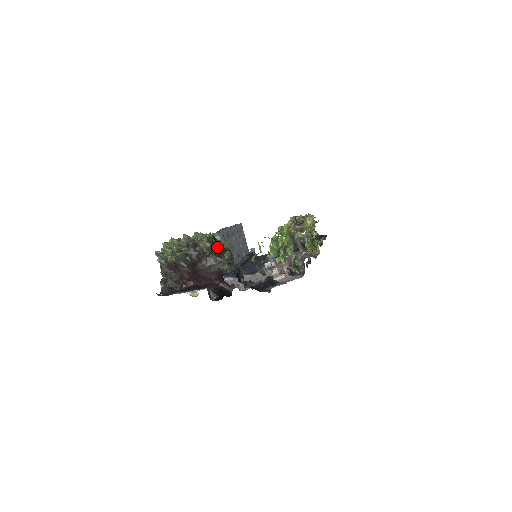
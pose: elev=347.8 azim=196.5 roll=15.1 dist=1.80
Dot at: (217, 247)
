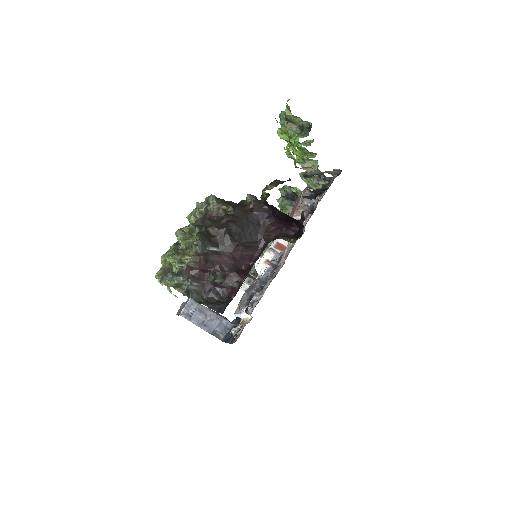
Dot at: (231, 202)
